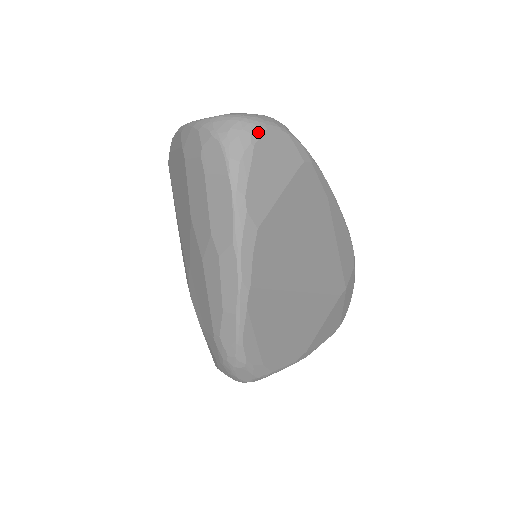
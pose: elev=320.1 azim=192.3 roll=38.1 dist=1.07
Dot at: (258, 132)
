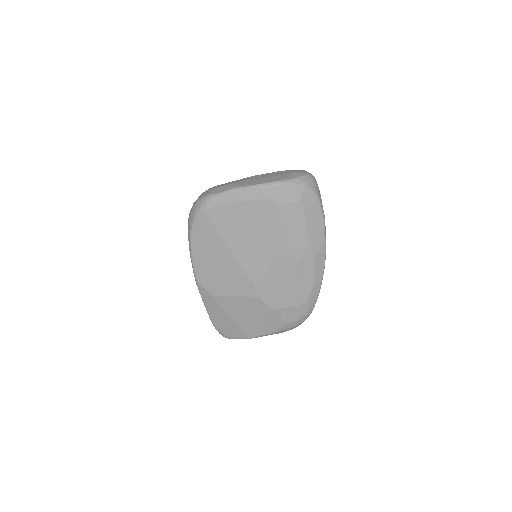
Dot at: (316, 181)
